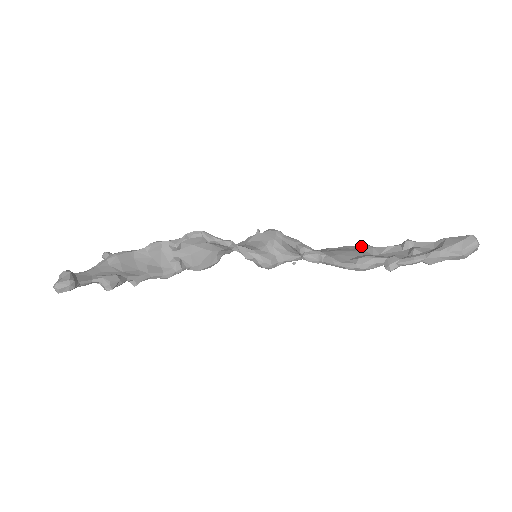
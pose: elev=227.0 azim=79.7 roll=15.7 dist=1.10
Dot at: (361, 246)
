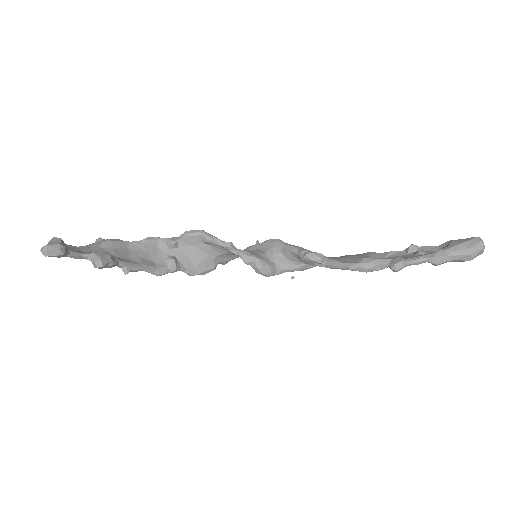
Dot at: (364, 253)
